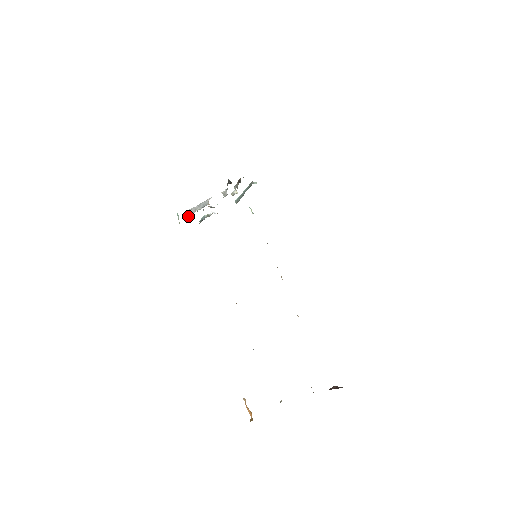
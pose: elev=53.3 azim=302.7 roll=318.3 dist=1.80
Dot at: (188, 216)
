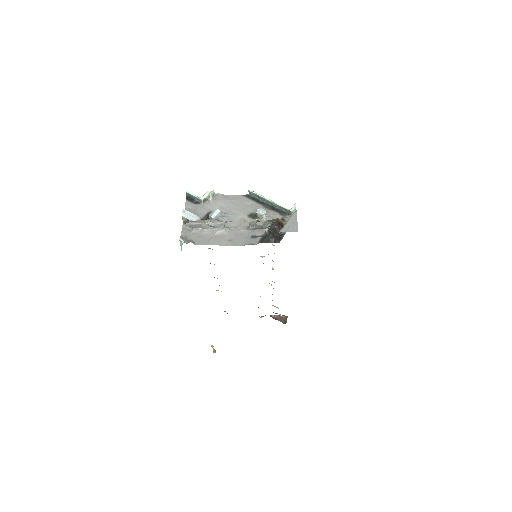
Dot at: (184, 217)
